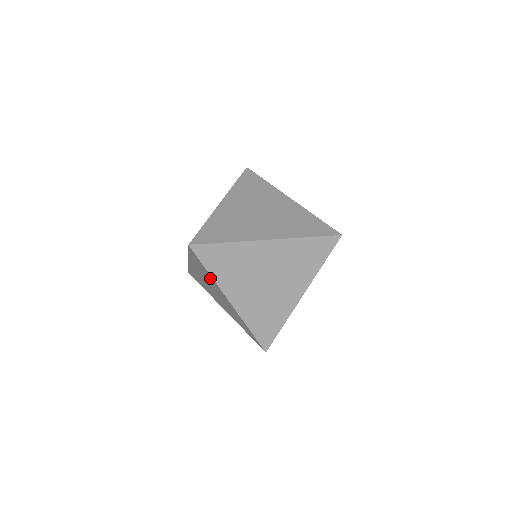
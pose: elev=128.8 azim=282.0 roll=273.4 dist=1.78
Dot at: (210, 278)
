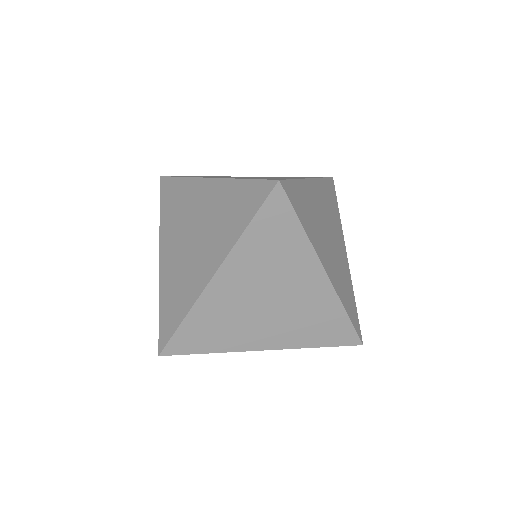
Dot at: (183, 191)
